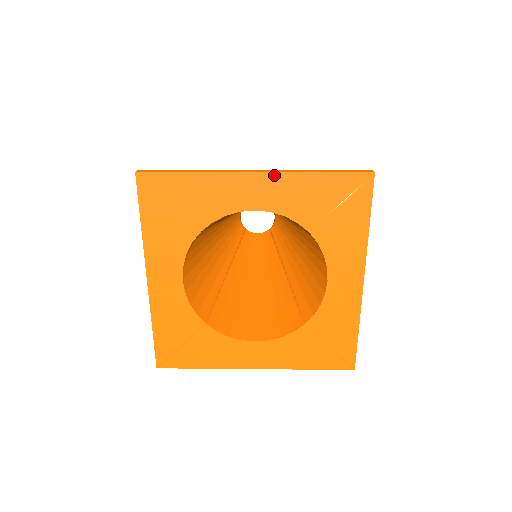
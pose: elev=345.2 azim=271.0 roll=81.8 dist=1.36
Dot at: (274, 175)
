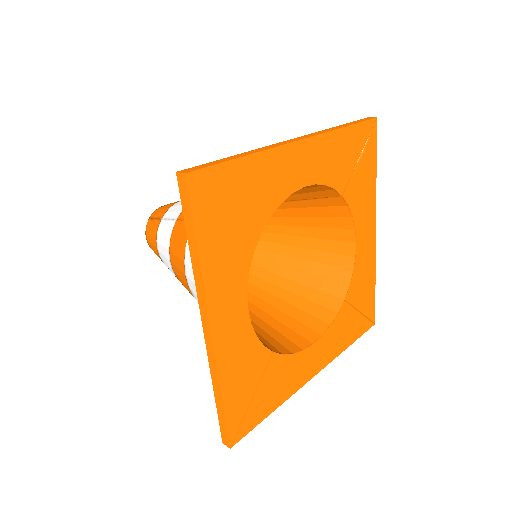
Dot at: (316, 139)
